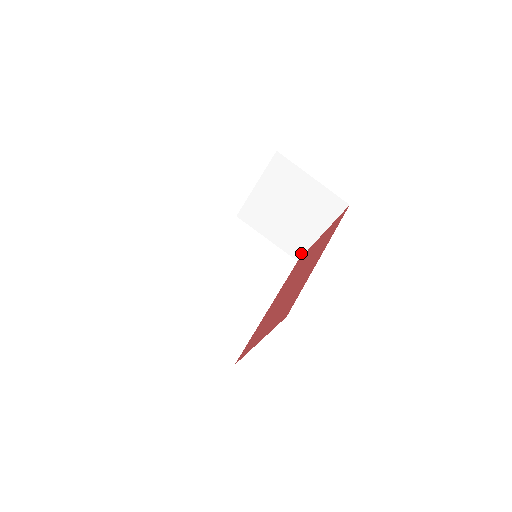
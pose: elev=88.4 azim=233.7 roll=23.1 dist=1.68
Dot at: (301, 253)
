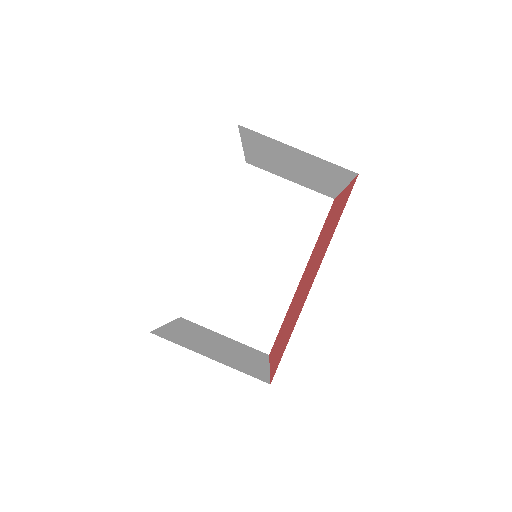
Dot at: (333, 195)
